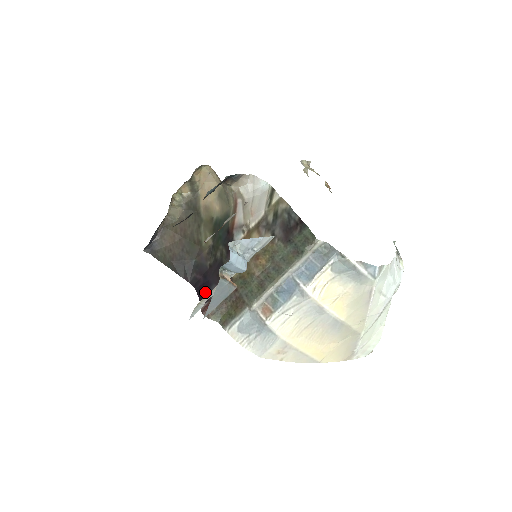
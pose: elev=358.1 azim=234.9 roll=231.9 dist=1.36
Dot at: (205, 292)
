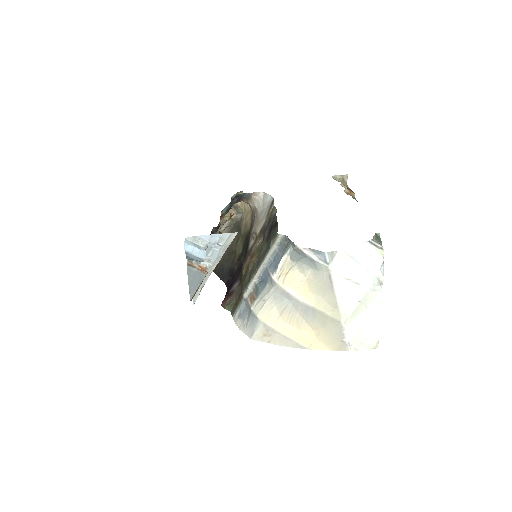
Dot at: (229, 289)
